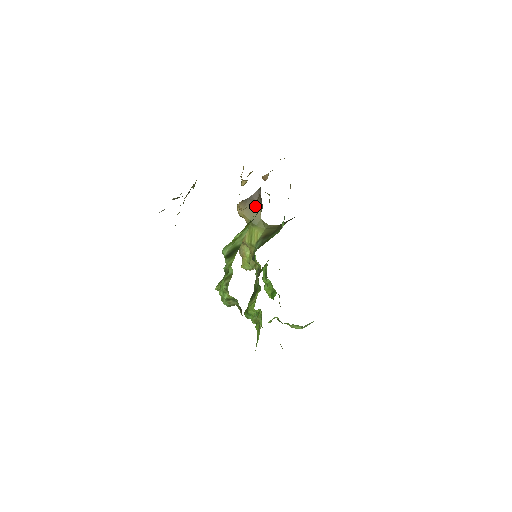
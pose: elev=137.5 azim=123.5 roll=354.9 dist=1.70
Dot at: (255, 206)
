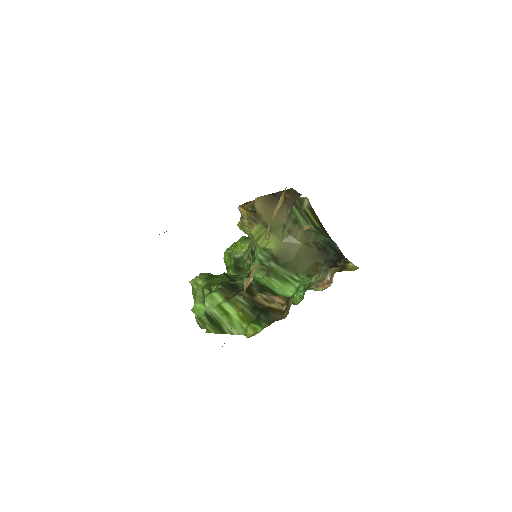
Dot at: (282, 211)
